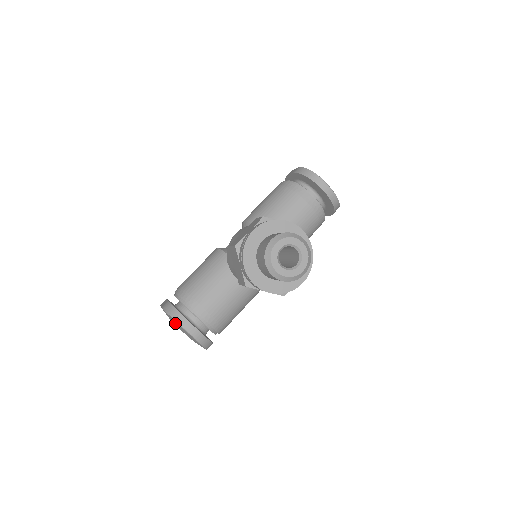
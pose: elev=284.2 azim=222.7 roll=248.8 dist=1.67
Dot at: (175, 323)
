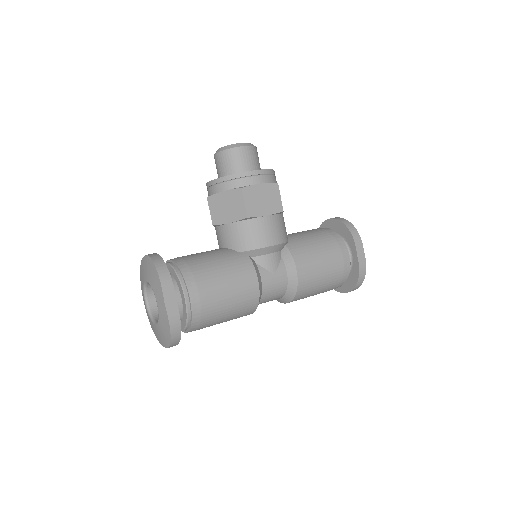
Dot at: (142, 276)
